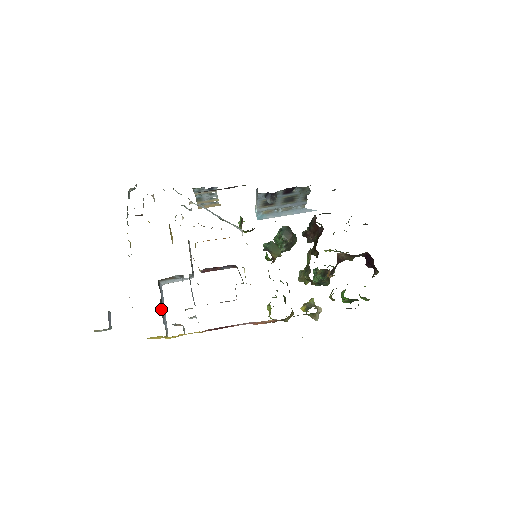
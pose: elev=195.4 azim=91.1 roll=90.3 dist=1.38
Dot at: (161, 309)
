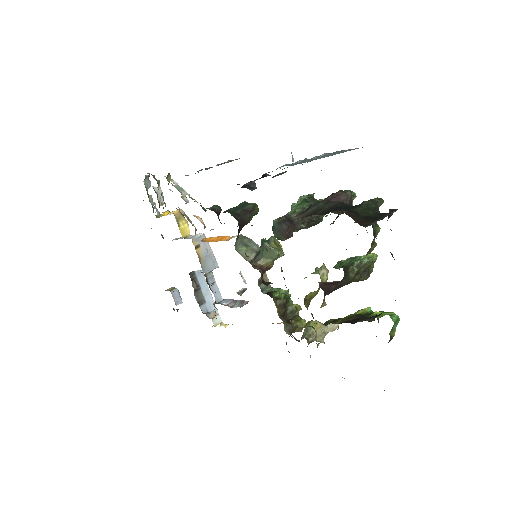
Dot at: (199, 299)
